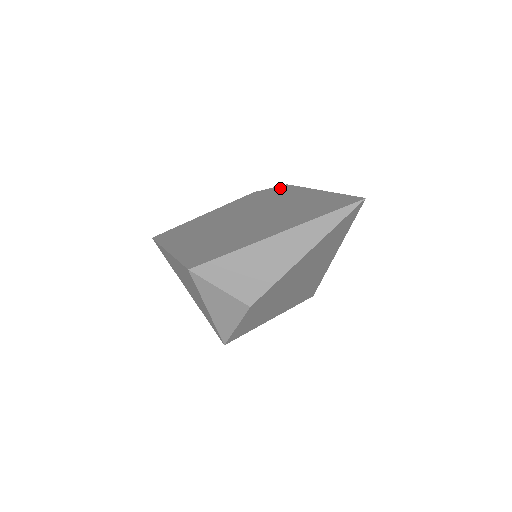
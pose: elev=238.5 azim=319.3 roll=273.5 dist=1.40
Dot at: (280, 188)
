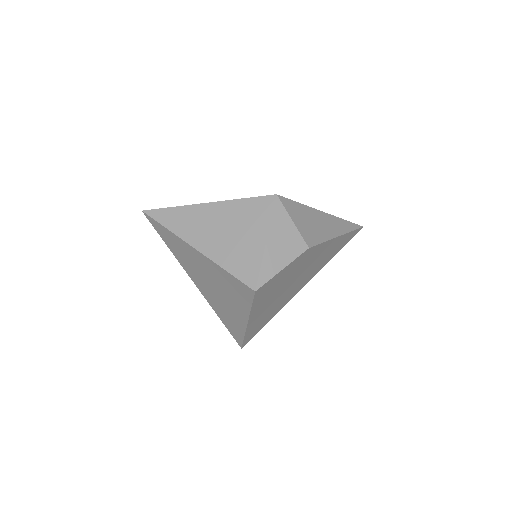
Dot at: occluded
